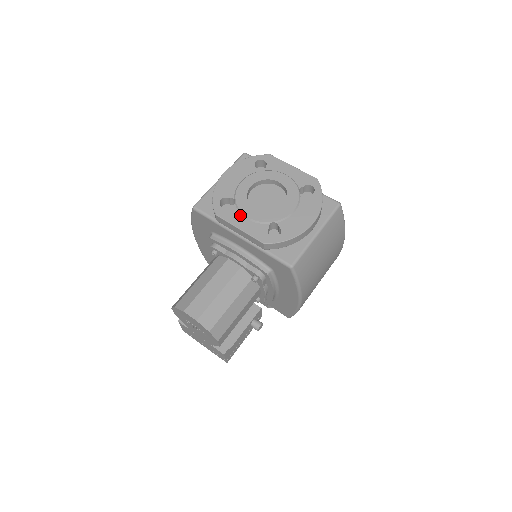
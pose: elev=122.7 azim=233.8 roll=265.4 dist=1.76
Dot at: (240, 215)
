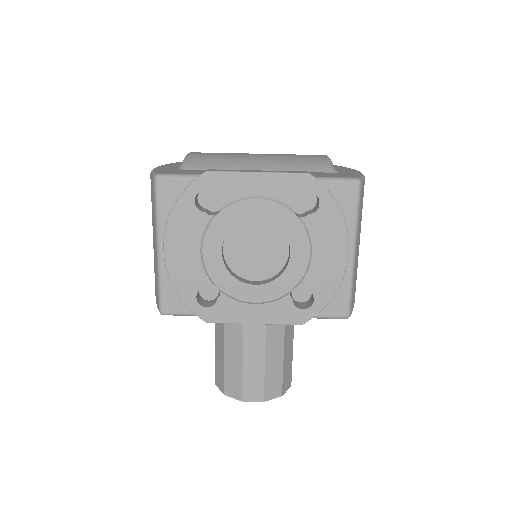
Dot at: (241, 305)
